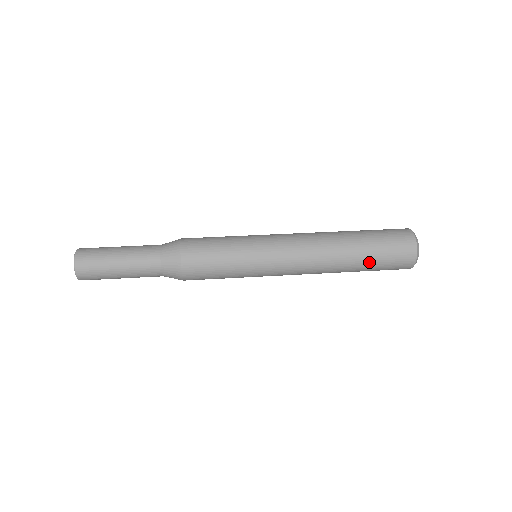
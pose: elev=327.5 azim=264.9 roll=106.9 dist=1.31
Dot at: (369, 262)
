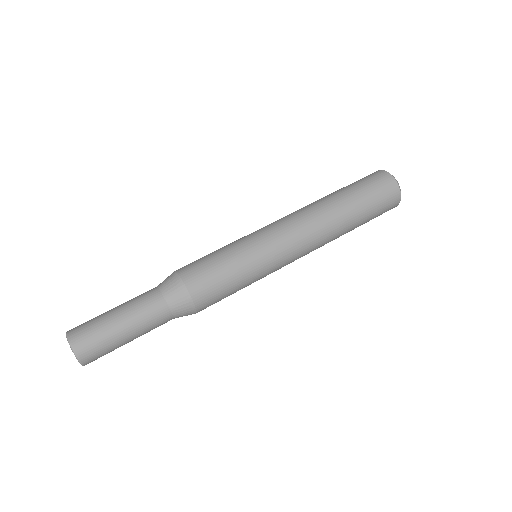
Dot at: (363, 212)
